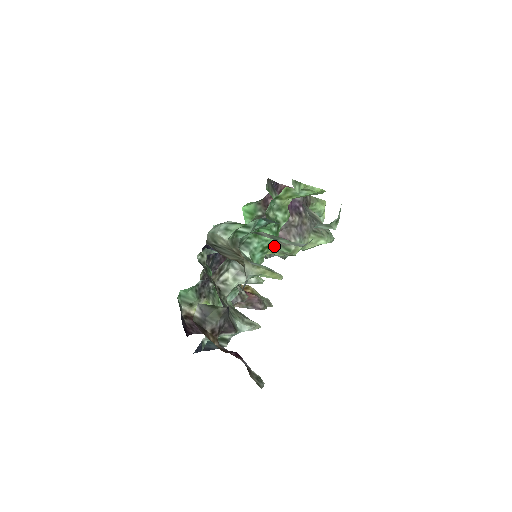
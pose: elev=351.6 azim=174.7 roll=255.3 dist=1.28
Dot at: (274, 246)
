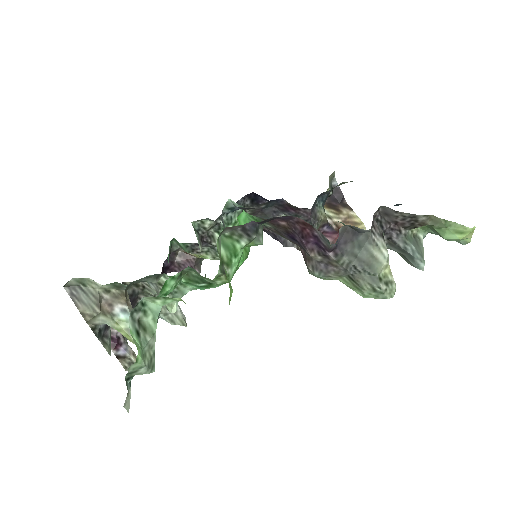
Dot at: occluded
